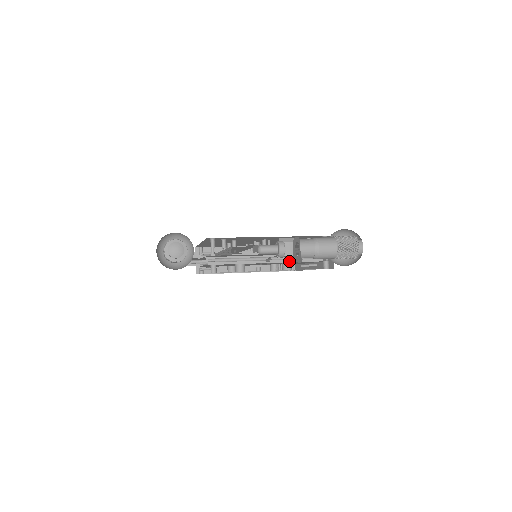
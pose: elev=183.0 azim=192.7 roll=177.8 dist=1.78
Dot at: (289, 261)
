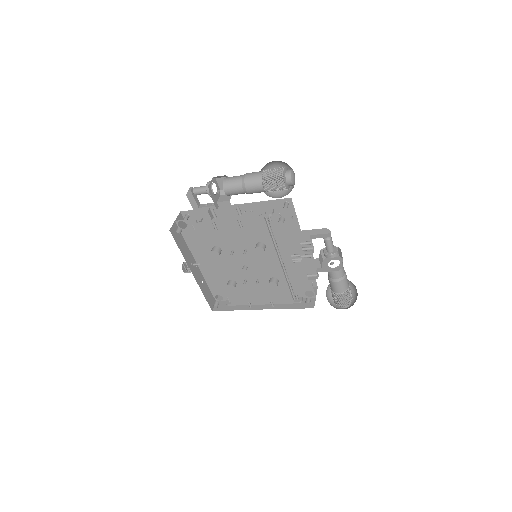
Dot at: occluded
